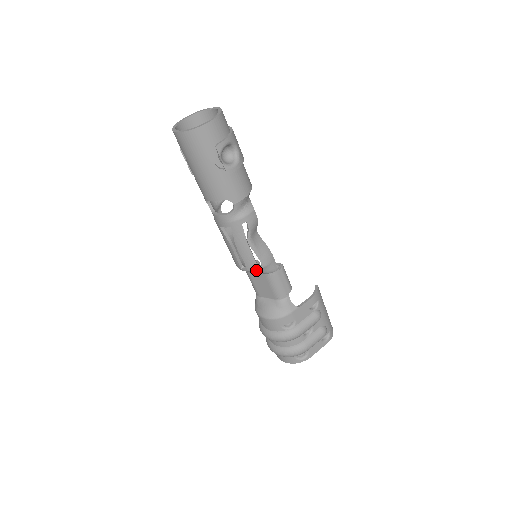
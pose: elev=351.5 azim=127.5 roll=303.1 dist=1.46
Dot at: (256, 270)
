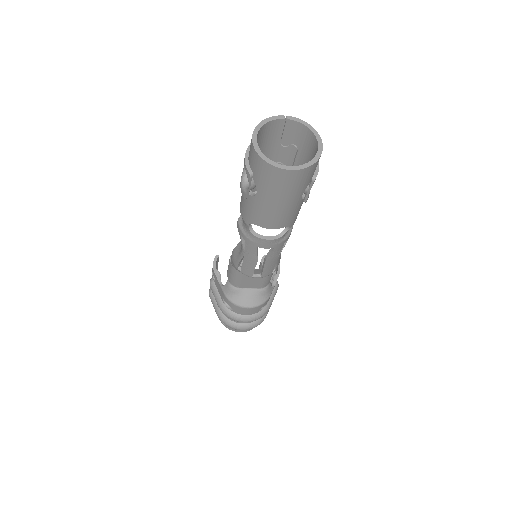
Dot at: (268, 275)
